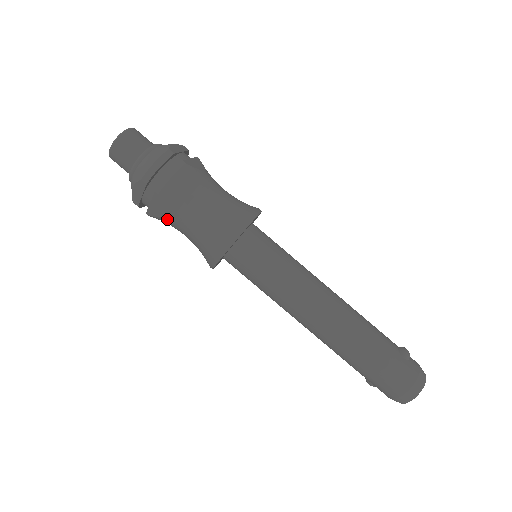
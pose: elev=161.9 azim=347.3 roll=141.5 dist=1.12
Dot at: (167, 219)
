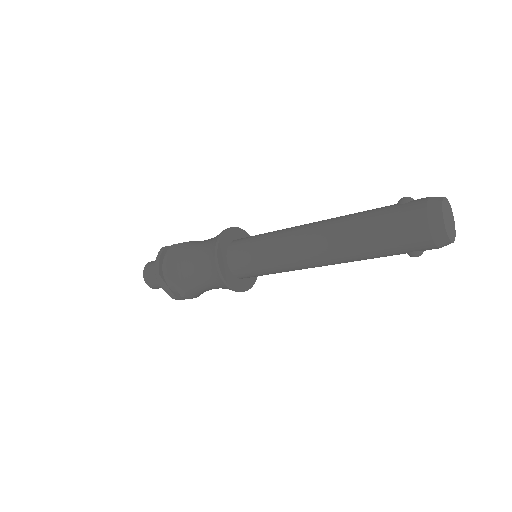
Dot at: (188, 286)
